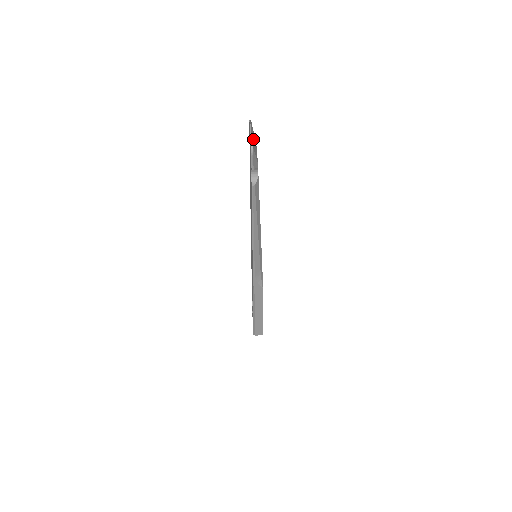
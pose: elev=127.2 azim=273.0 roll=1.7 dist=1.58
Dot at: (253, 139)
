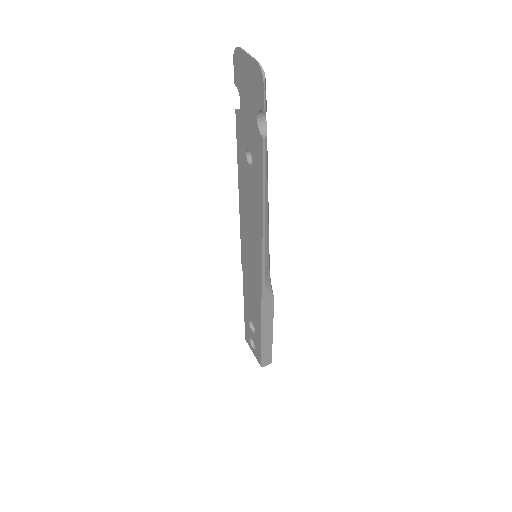
Dot at: (251, 69)
